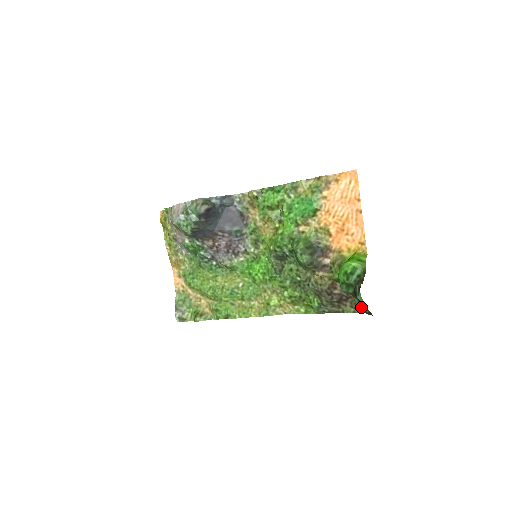
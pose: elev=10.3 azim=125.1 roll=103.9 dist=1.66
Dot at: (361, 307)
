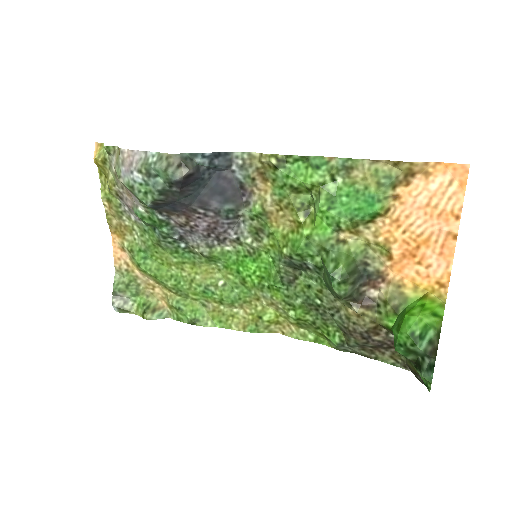
Dot at: (411, 368)
